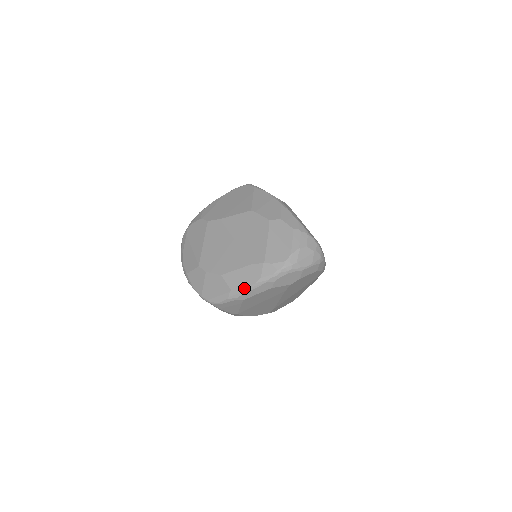
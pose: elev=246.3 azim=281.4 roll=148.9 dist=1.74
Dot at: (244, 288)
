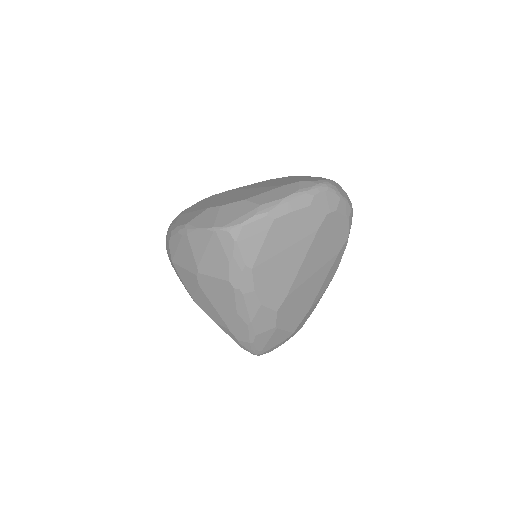
Dot at: (278, 200)
